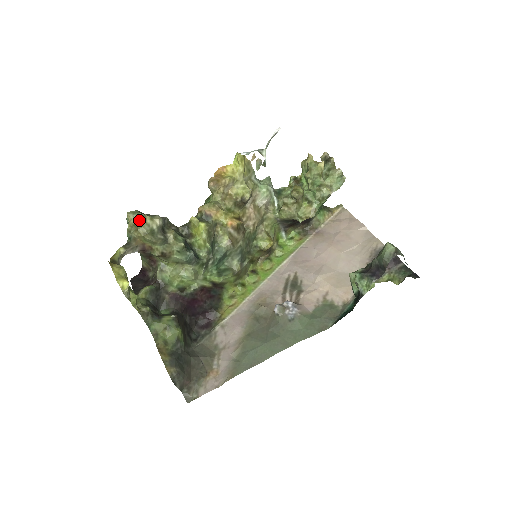
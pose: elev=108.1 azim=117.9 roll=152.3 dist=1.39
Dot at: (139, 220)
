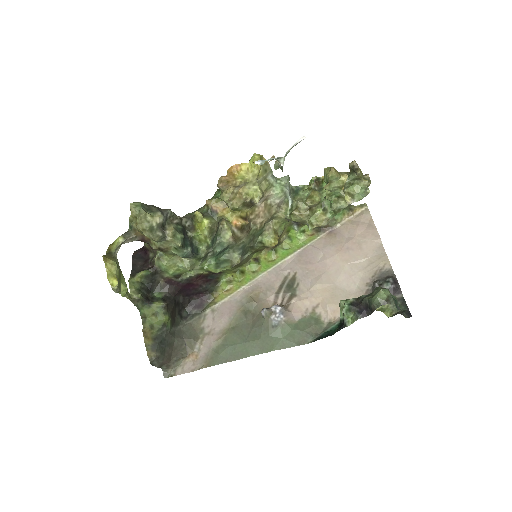
Dot at: (139, 217)
